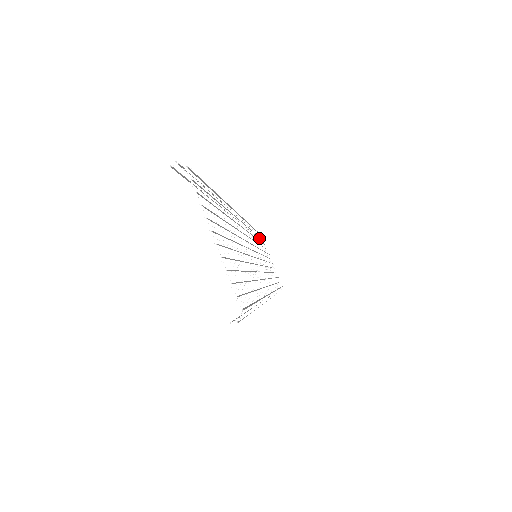
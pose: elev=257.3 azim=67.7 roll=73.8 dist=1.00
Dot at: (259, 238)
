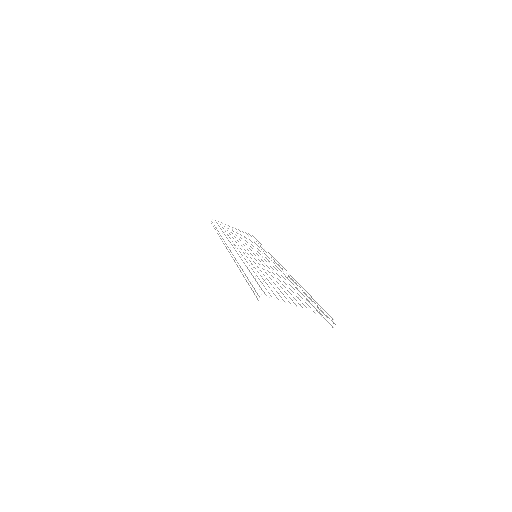
Dot at: occluded
